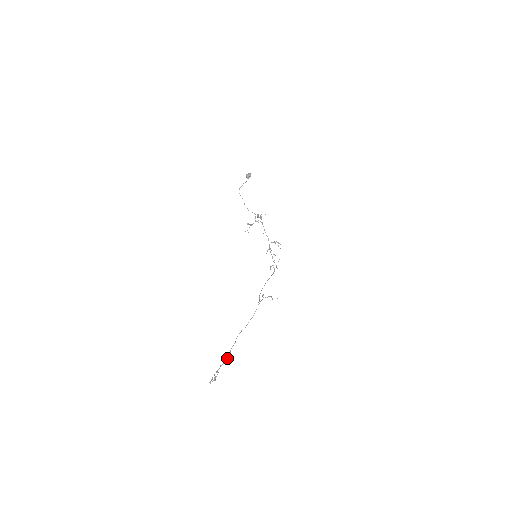
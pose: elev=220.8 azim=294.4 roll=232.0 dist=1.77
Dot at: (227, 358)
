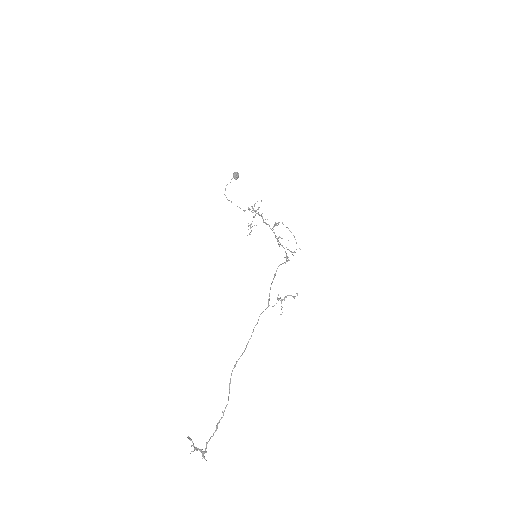
Dot at: occluded
